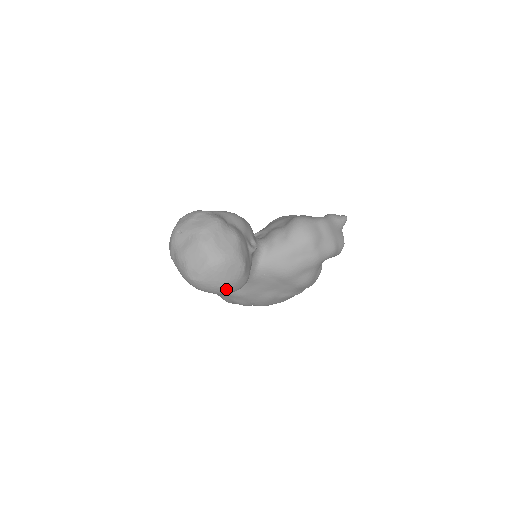
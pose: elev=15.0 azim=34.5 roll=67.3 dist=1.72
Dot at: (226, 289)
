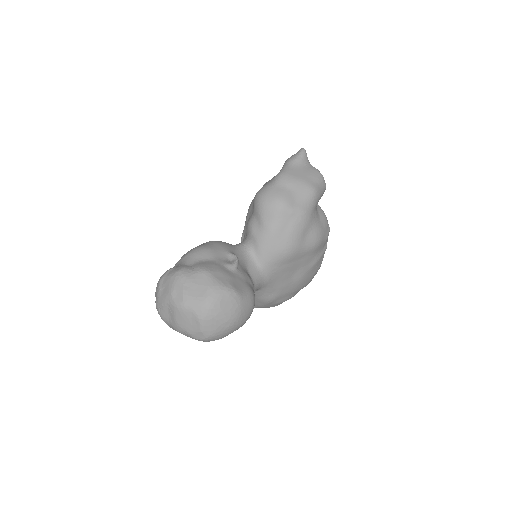
Dot at: (238, 321)
